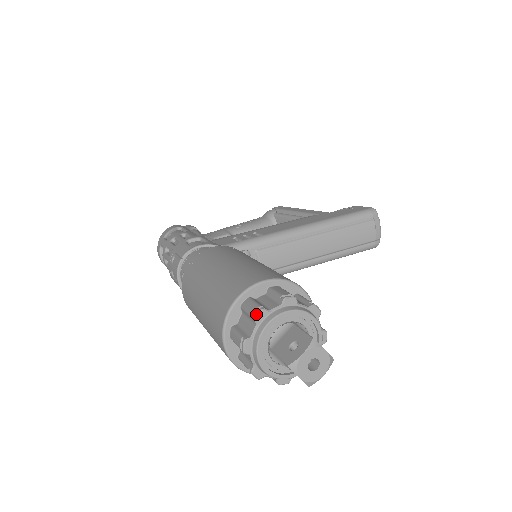
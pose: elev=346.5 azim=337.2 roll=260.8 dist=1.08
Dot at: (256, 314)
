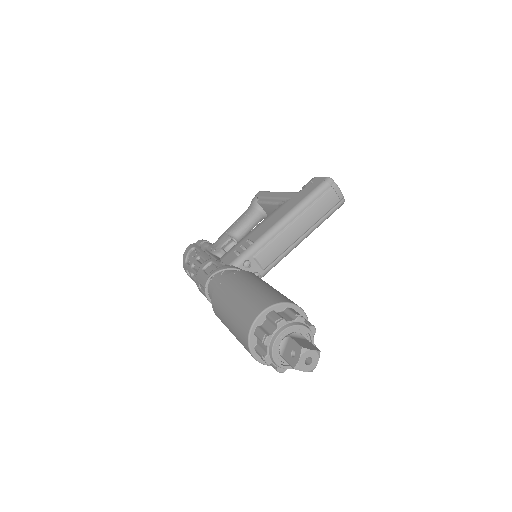
Dot at: (264, 341)
